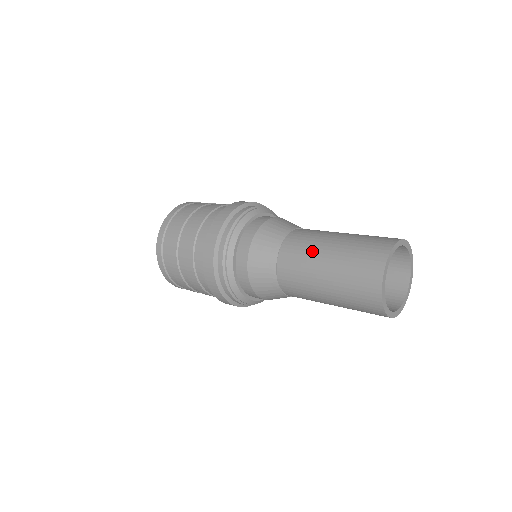
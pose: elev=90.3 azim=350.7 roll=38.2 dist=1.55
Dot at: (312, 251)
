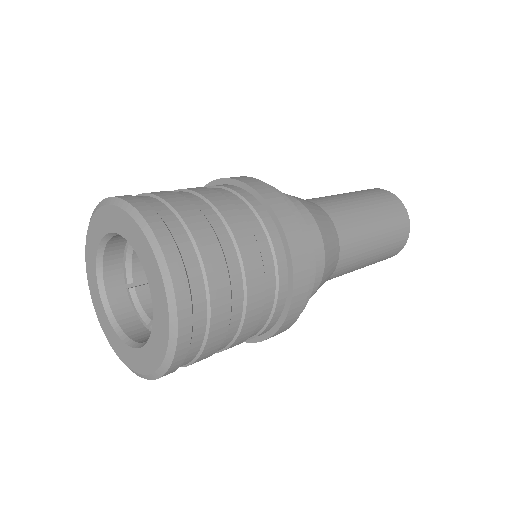
Dot at: (333, 196)
